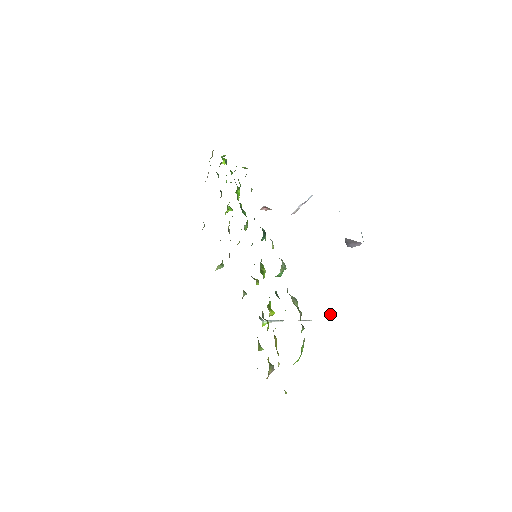
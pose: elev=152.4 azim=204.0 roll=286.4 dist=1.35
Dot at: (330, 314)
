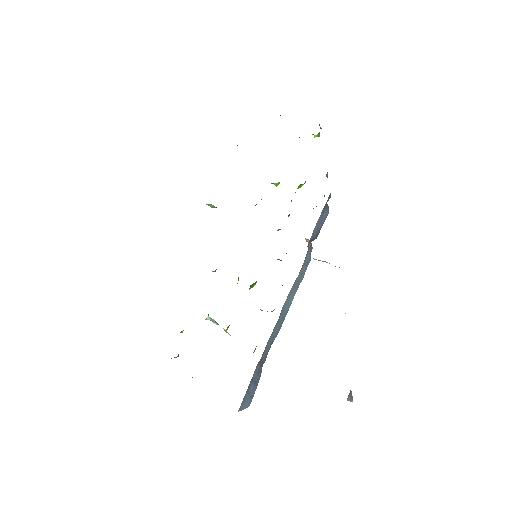
Dot at: occluded
